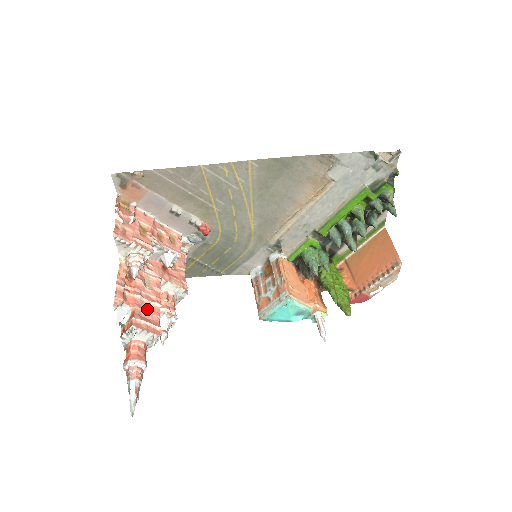
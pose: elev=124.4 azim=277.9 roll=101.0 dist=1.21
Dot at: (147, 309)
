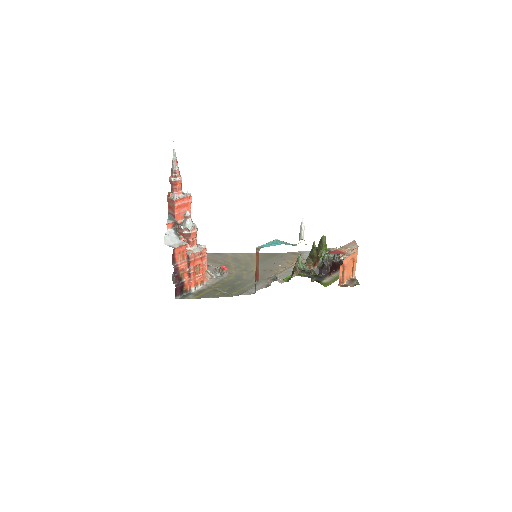
Dot at: occluded
